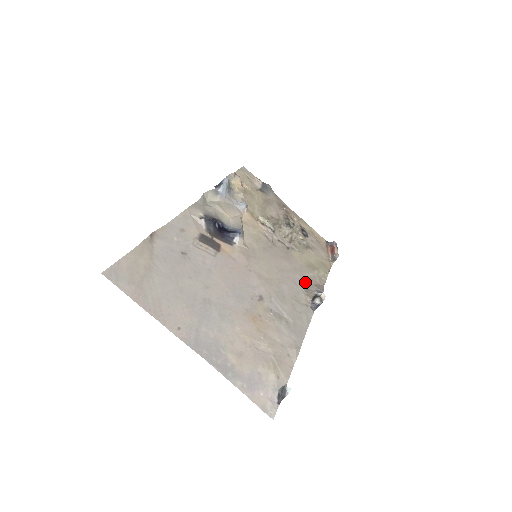
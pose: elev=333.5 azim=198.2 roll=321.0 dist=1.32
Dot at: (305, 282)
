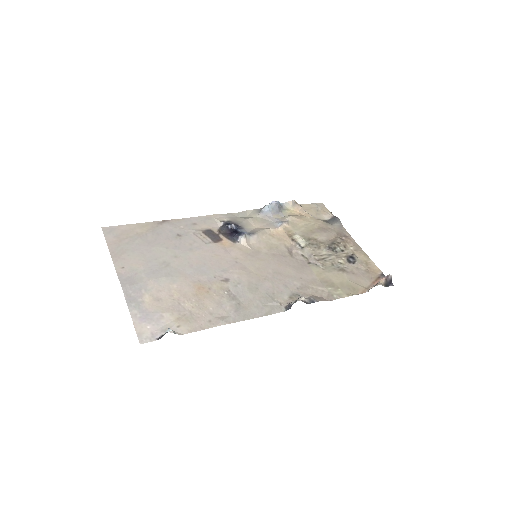
Dot at: (302, 290)
